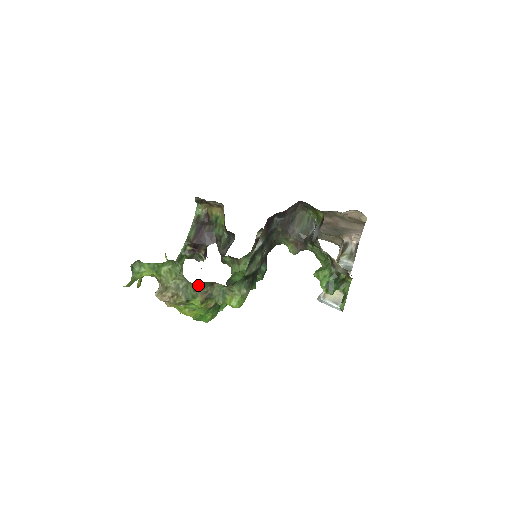
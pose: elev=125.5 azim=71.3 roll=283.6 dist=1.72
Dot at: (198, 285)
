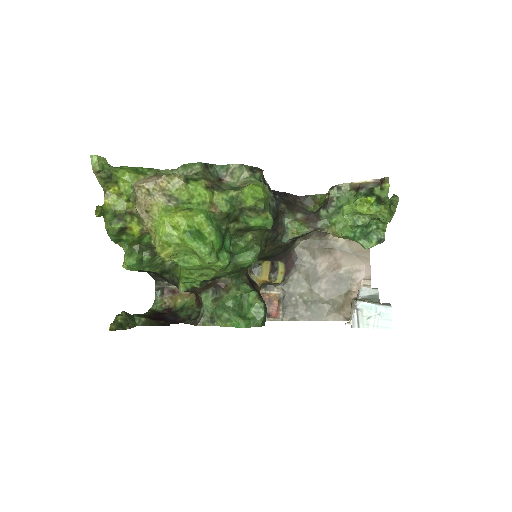
Dot at: (203, 168)
